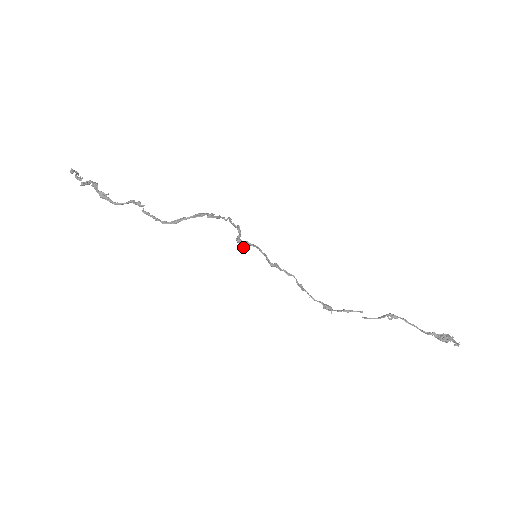
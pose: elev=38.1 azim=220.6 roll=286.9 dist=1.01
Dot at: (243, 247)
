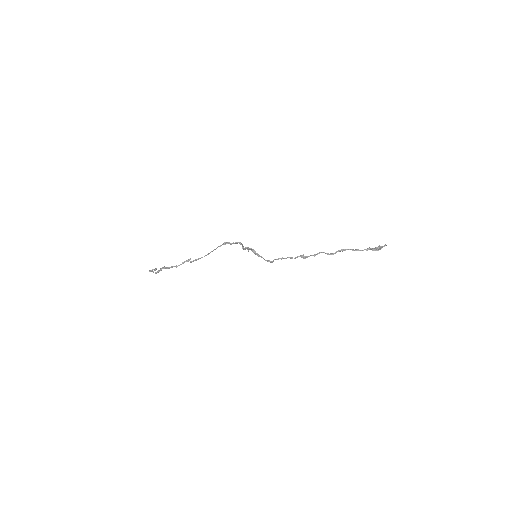
Dot at: (246, 248)
